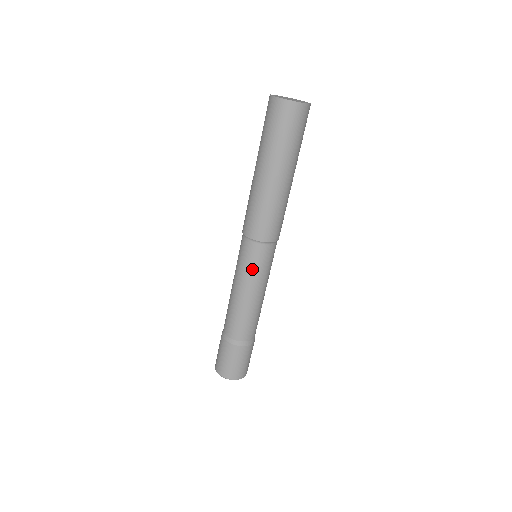
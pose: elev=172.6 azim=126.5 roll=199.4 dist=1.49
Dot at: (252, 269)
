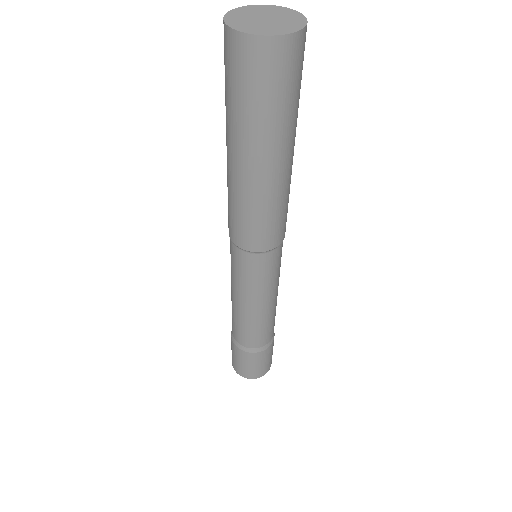
Dot at: (263, 281)
